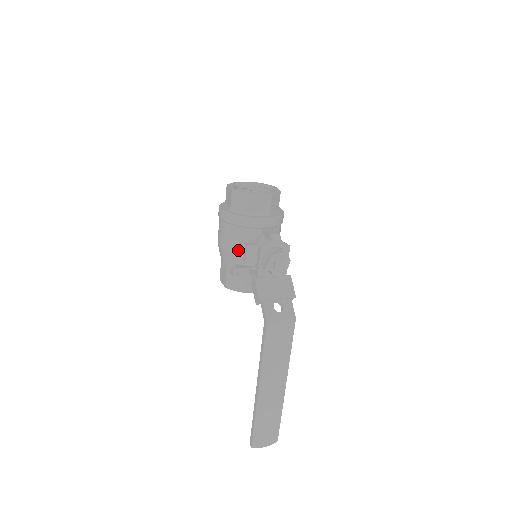
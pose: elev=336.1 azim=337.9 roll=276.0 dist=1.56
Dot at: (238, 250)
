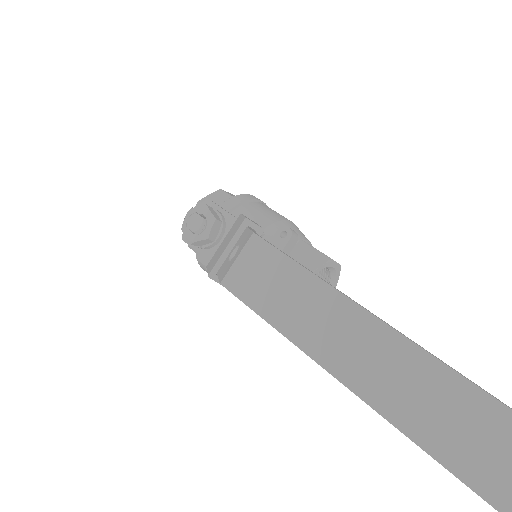
Dot at: occluded
